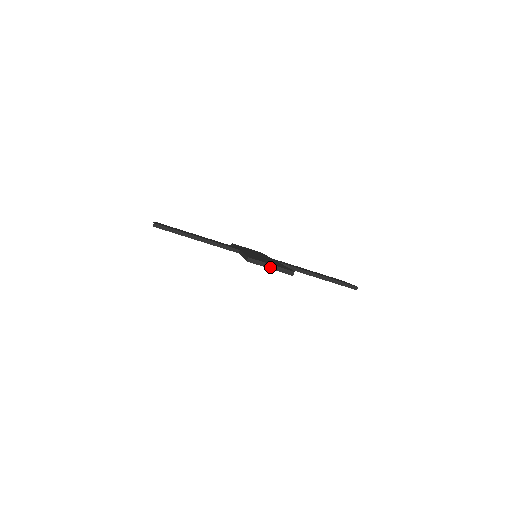
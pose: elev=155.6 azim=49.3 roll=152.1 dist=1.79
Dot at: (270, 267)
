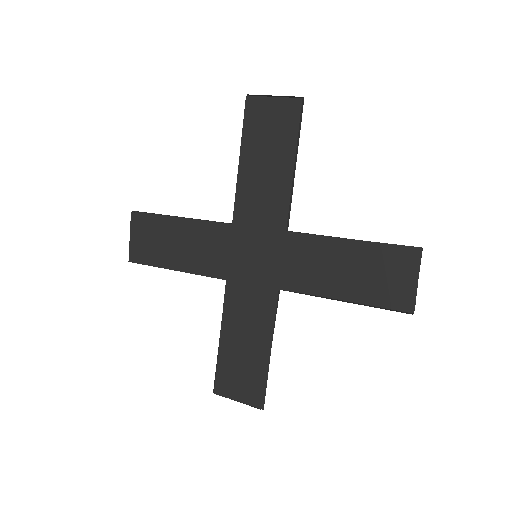
Dot at: (237, 400)
